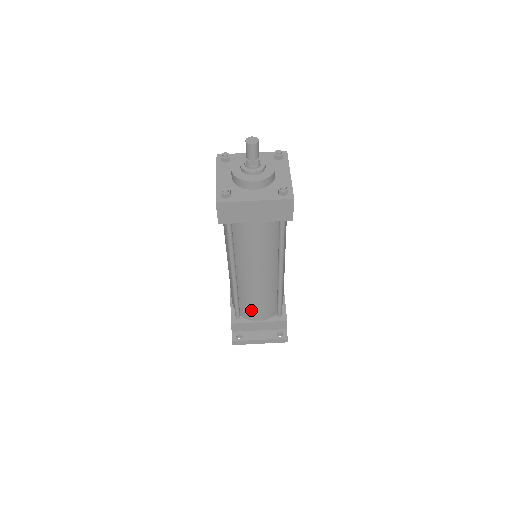
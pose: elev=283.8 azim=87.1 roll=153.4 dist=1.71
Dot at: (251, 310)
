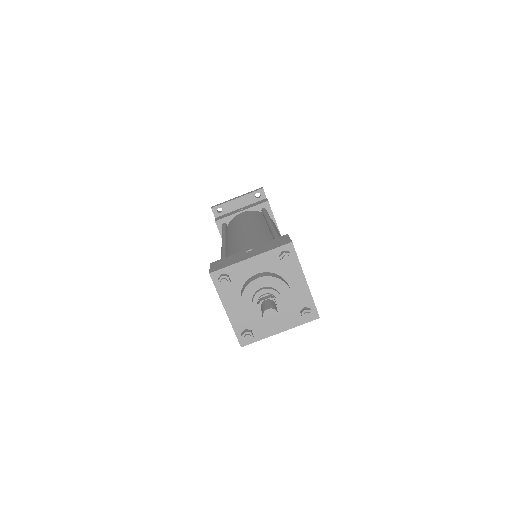
Dot at: occluded
